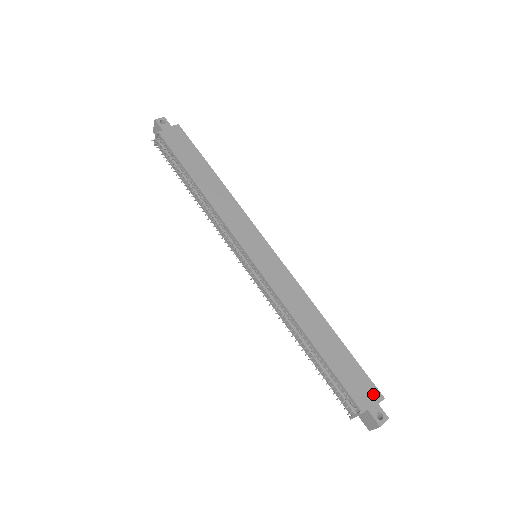
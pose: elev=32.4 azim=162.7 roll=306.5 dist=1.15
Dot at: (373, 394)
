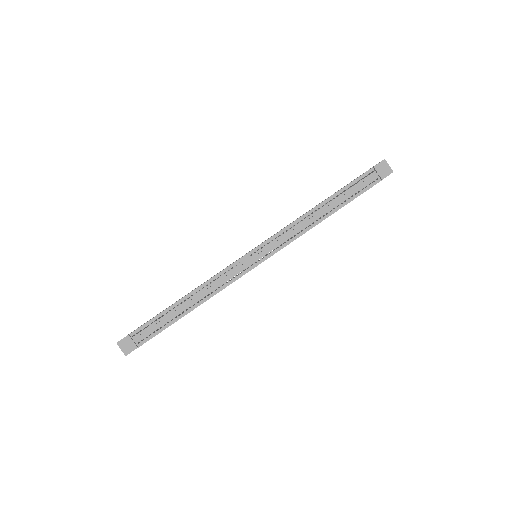
Dot at: occluded
